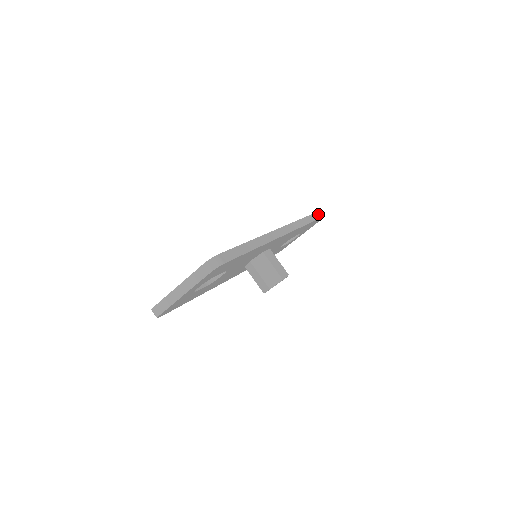
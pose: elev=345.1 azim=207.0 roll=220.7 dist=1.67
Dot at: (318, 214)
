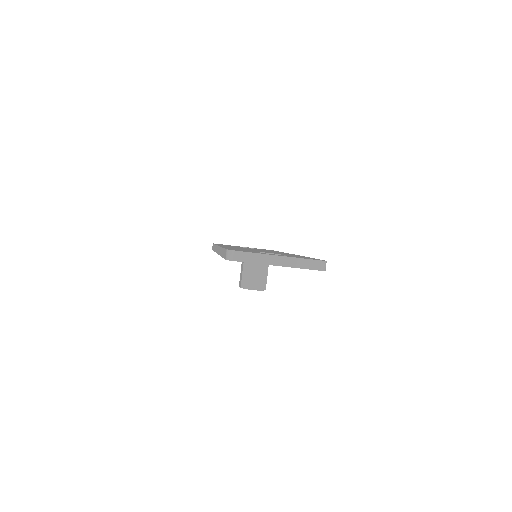
Dot at: occluded
